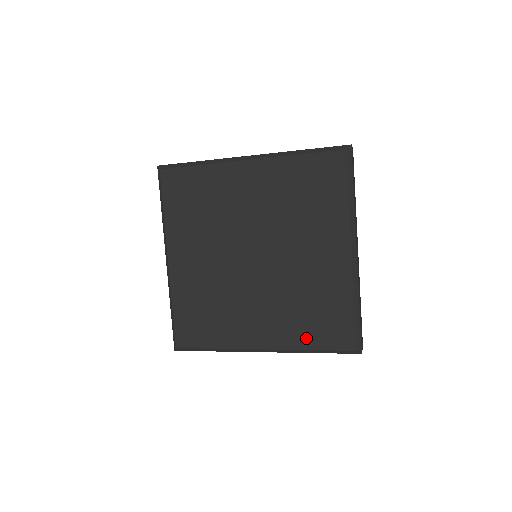
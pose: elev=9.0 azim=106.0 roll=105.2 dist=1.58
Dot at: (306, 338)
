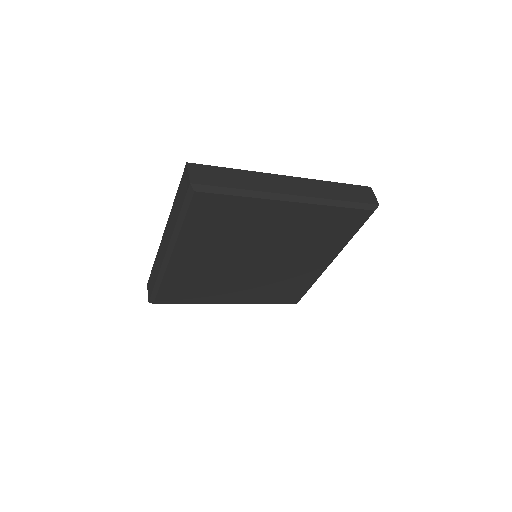
Dot at: (268, 299)
